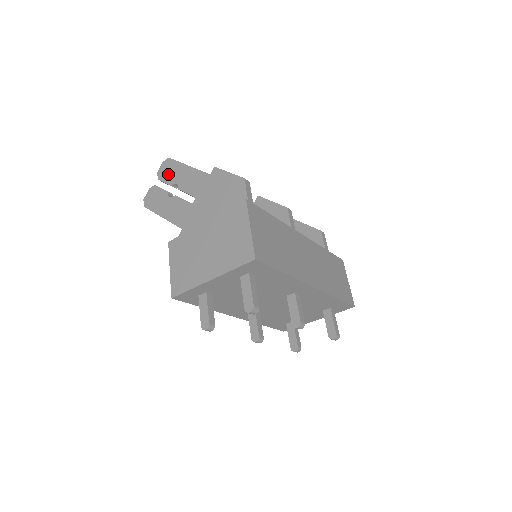
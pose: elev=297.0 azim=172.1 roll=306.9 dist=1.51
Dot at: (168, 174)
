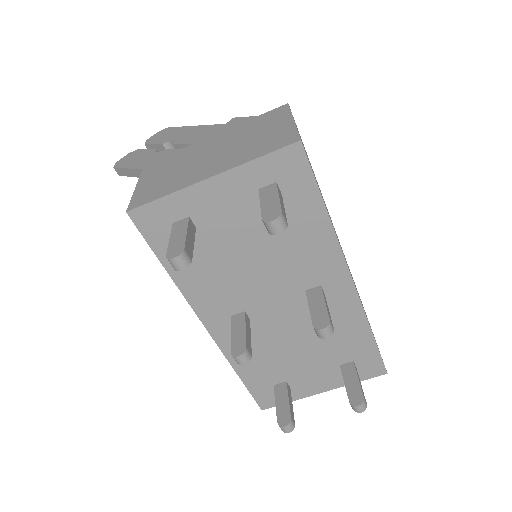
Dot at: (162, 137)
